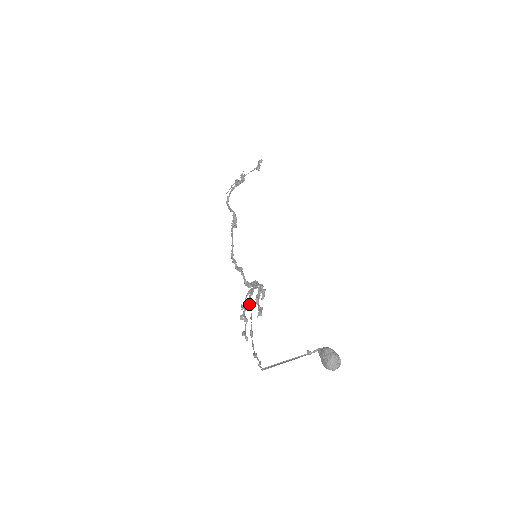
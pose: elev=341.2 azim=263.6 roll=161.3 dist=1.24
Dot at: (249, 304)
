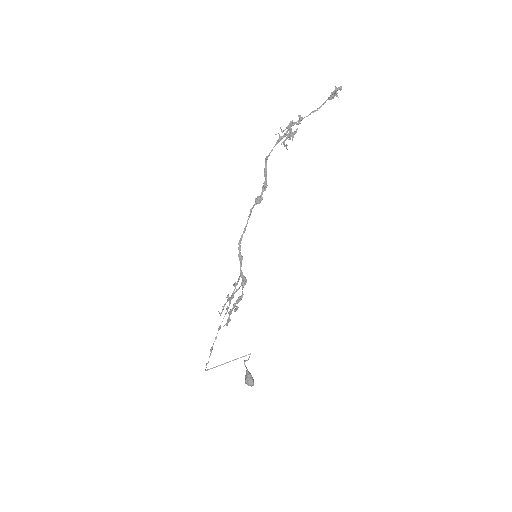
Dot at: (230, 300)
